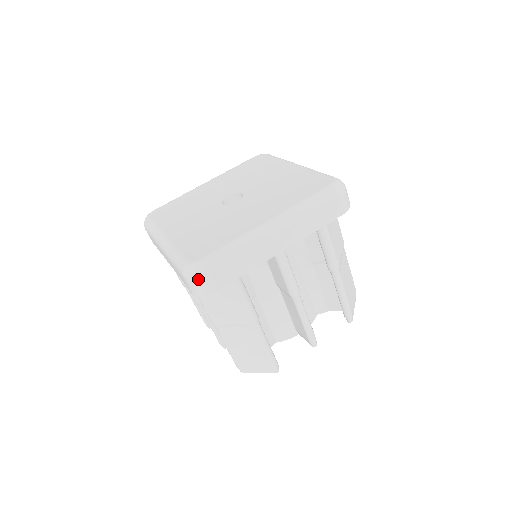
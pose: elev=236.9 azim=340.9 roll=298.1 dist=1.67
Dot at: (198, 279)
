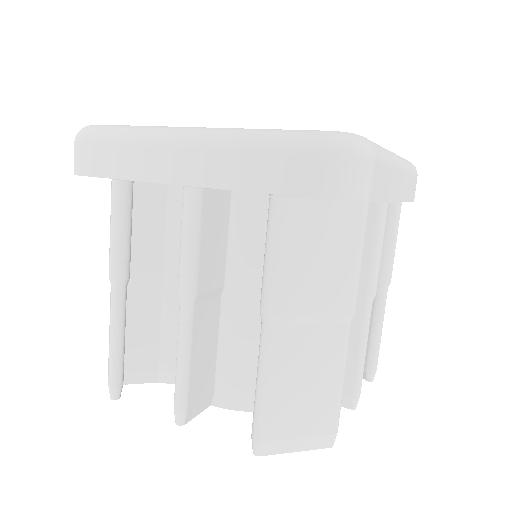
Dot at: (75, 143)
